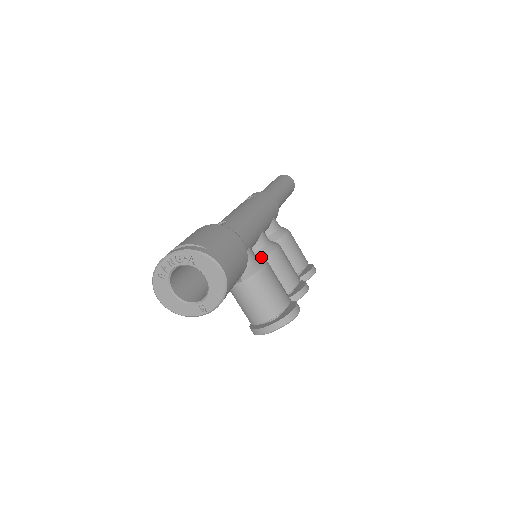
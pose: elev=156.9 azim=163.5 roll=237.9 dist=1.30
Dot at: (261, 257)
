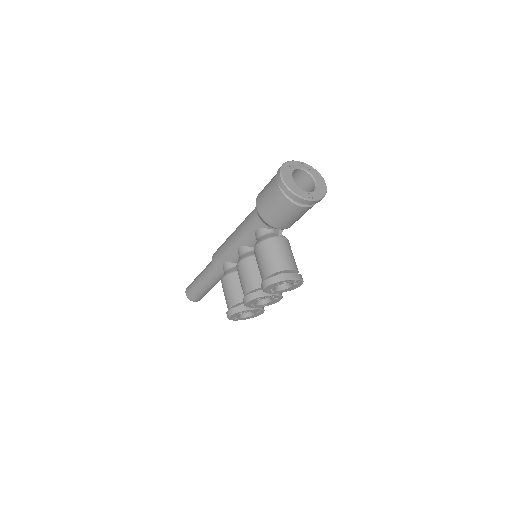
Dot at: occluded
